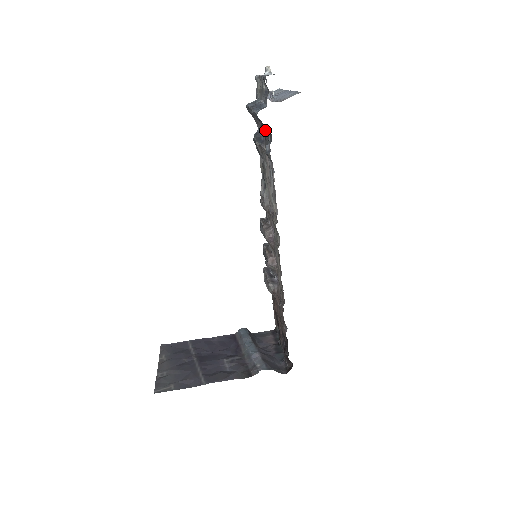
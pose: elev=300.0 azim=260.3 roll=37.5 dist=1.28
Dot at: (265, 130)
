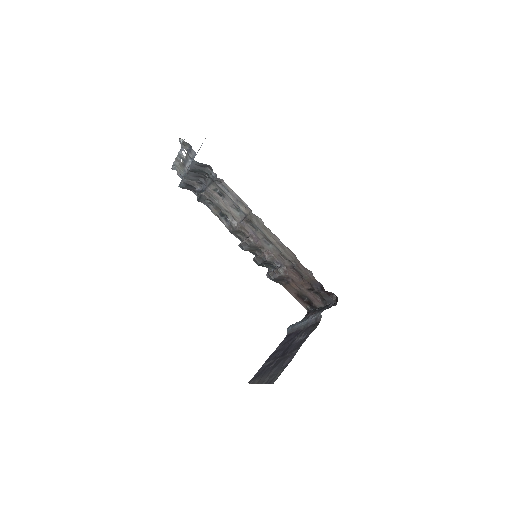
Dot at: (202, 180)
